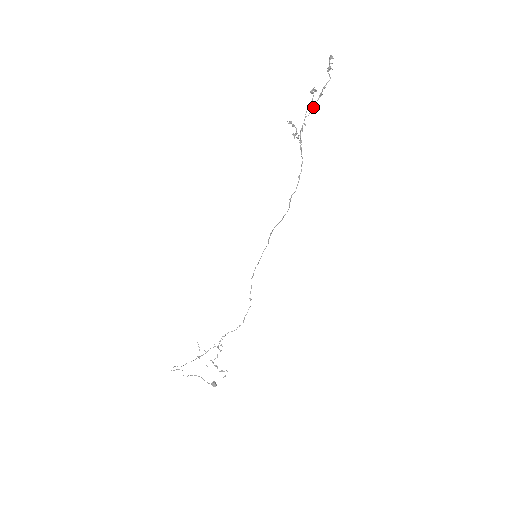
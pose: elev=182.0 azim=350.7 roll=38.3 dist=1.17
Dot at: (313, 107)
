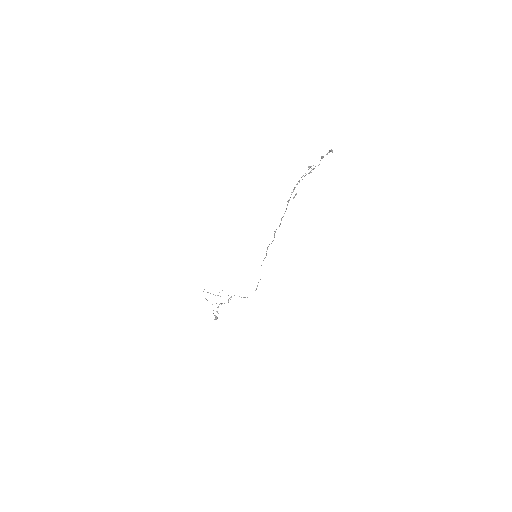
Dot at: occluded
